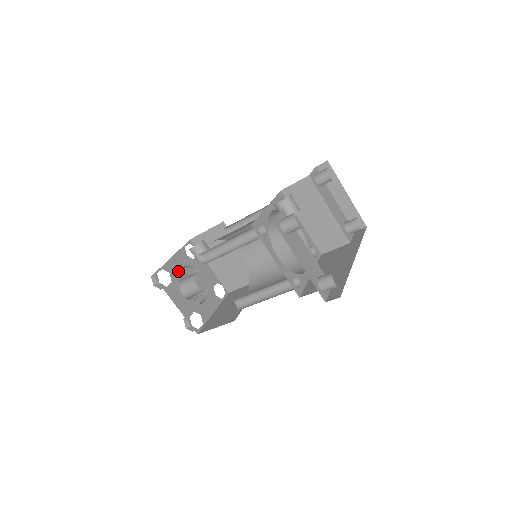
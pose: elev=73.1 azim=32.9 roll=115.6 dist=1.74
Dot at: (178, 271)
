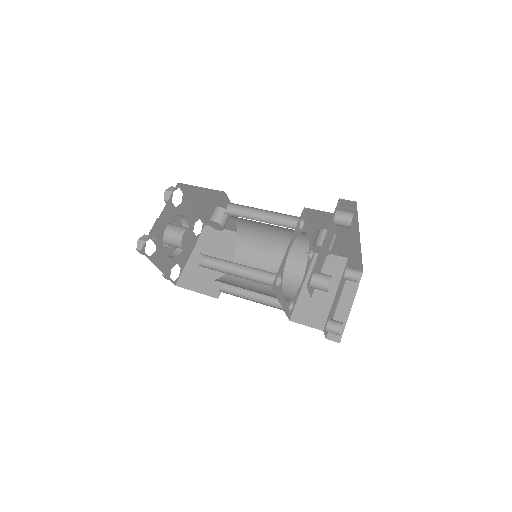
Dot at: (184, 214)
